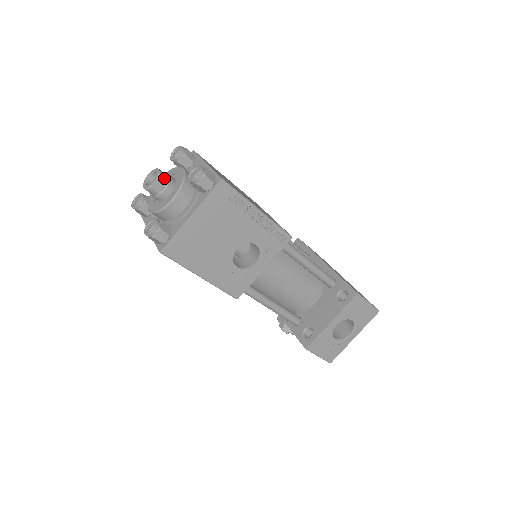
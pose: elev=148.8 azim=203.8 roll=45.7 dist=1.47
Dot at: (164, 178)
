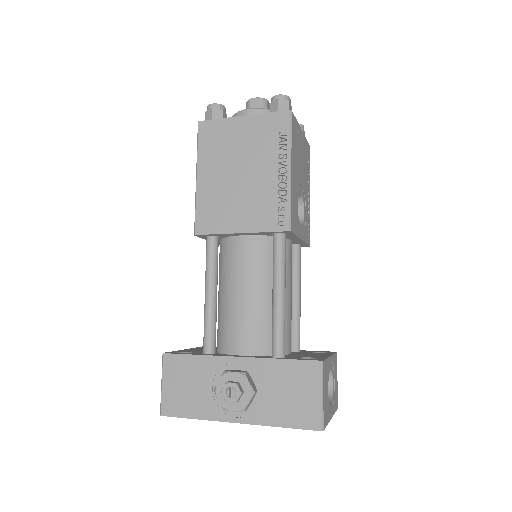
Dot at: occluded
